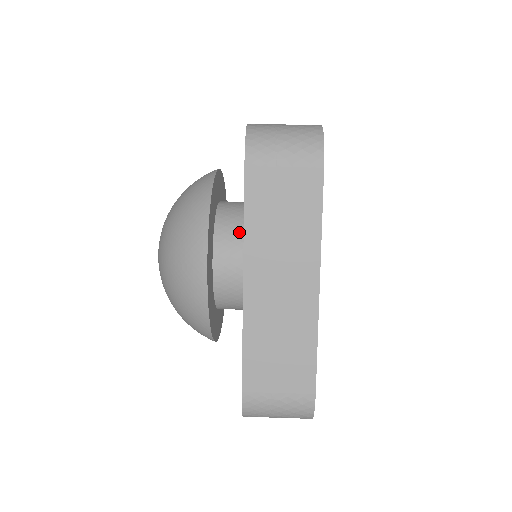
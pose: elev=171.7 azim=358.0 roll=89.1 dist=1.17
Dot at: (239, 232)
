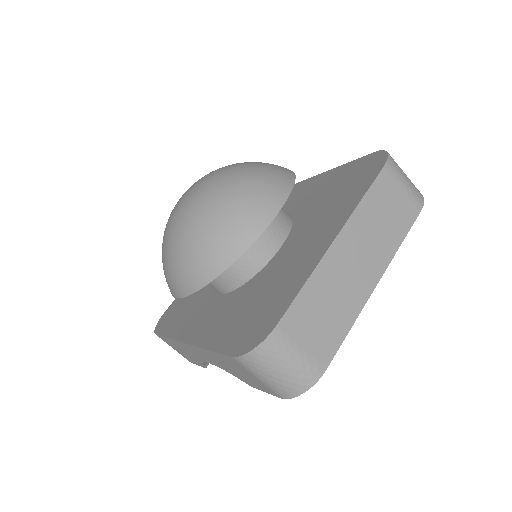
Dot at: (285, 221)
